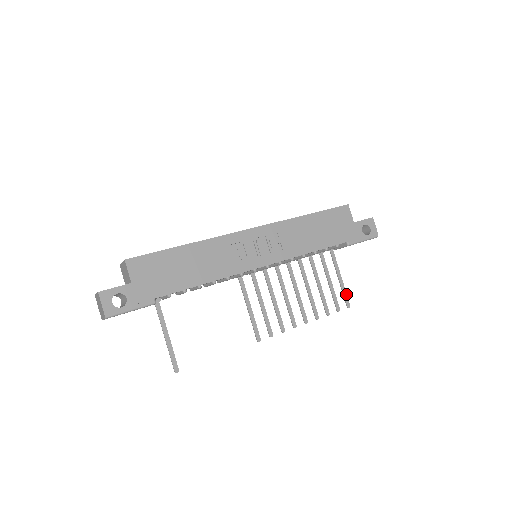
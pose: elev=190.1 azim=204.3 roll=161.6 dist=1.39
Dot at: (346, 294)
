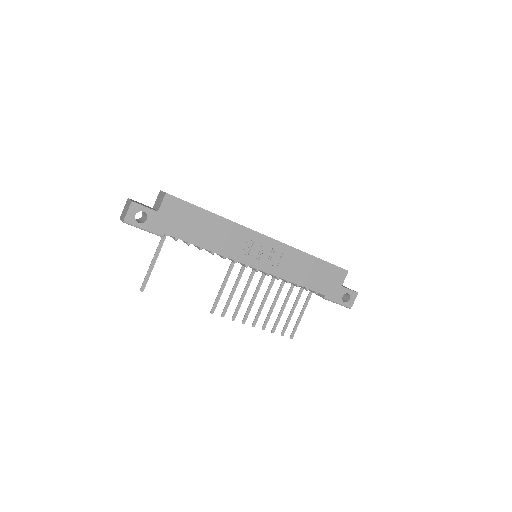
Dot at: (296, 328)
